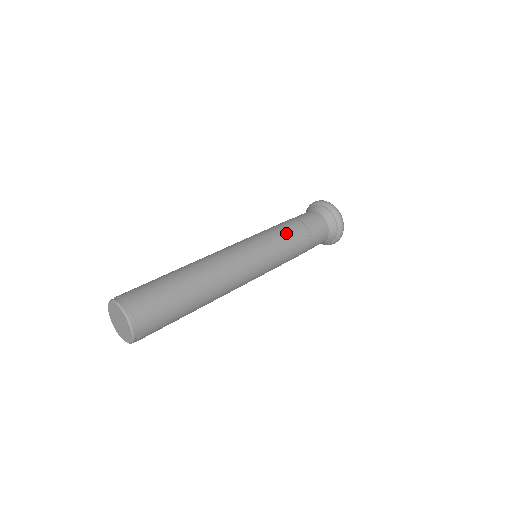
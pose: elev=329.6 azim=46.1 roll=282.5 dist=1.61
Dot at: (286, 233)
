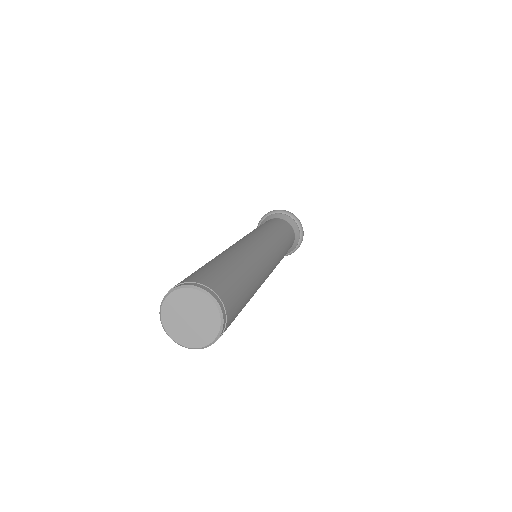
Dot at: (259, 228)
